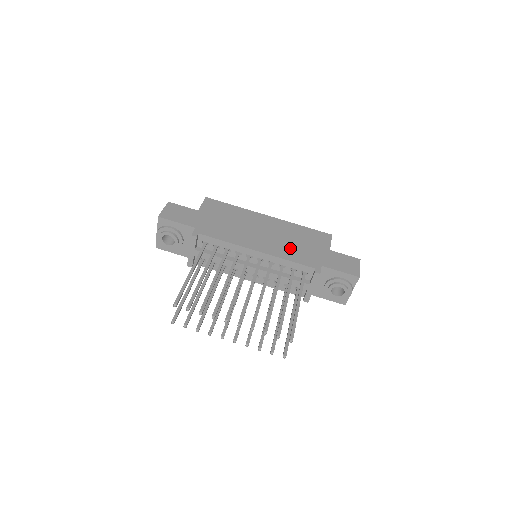
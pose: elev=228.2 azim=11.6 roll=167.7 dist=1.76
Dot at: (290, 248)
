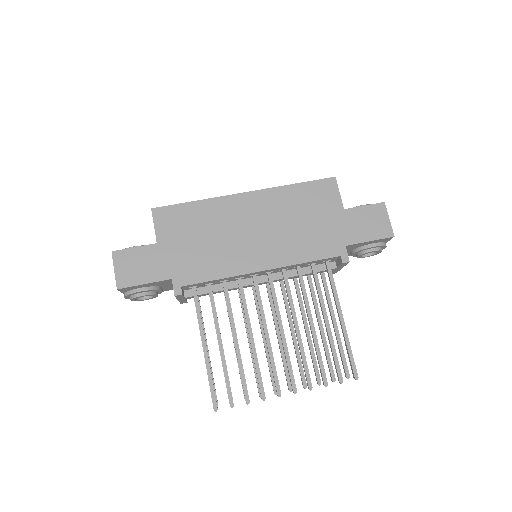
Dot at: (298, 239)
